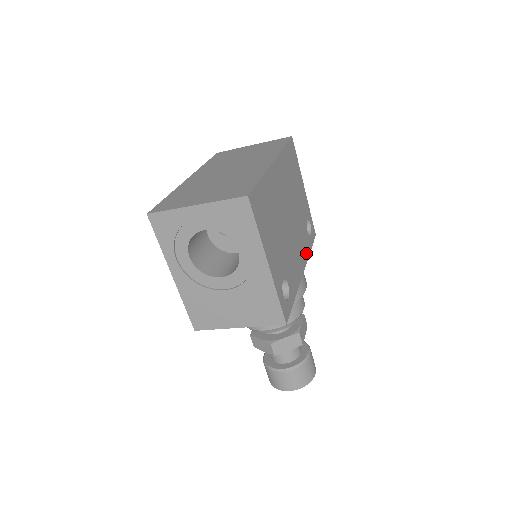
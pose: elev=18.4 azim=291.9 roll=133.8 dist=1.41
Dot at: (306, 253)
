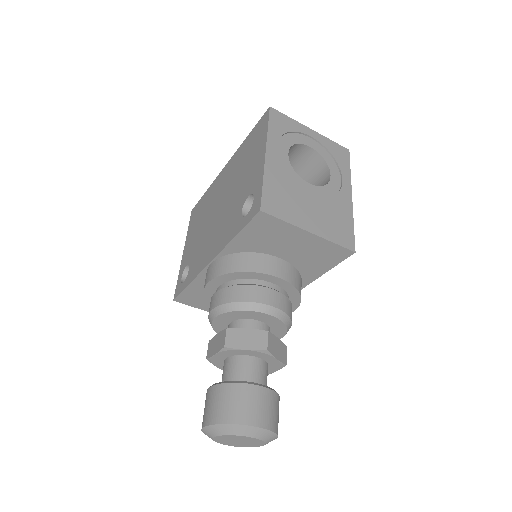
Dot at: occluded
